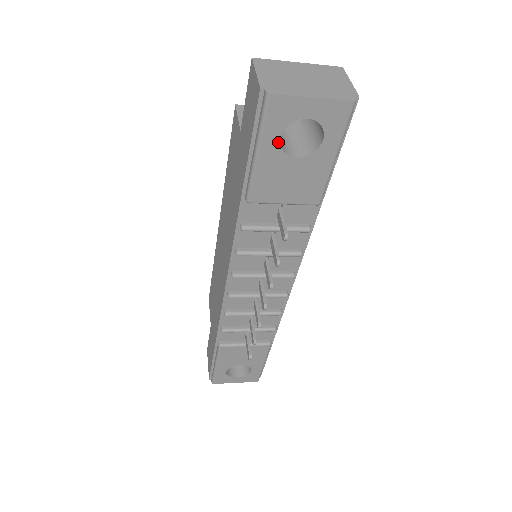
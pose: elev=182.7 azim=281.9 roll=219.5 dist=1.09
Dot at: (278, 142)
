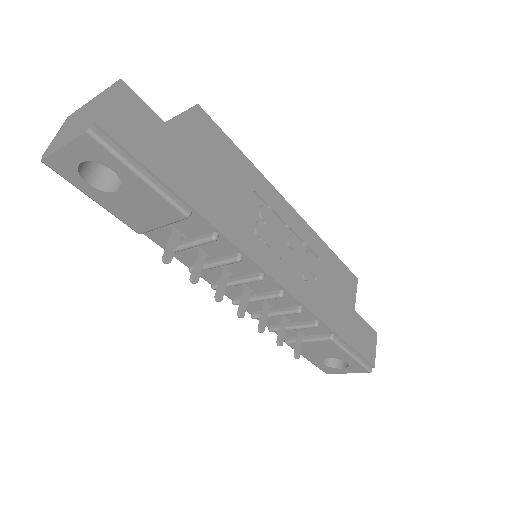
Dot at: (92, 187)
